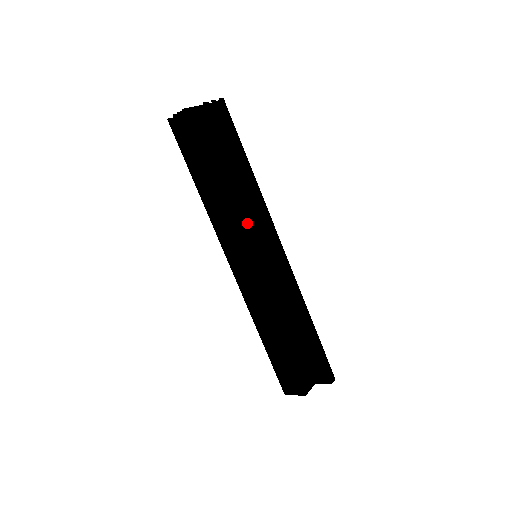
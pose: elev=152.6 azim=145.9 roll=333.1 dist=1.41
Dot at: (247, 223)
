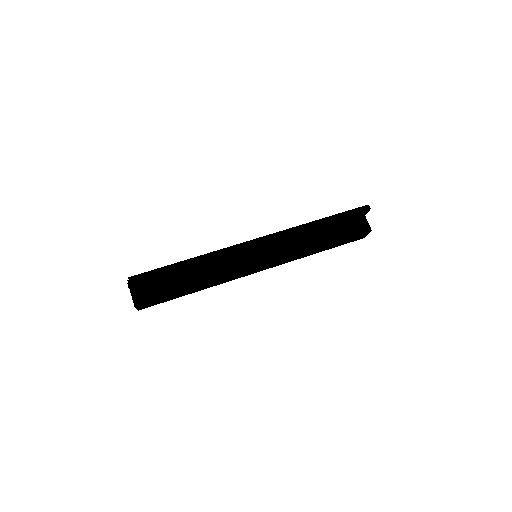
Dot at: (229, 261)
